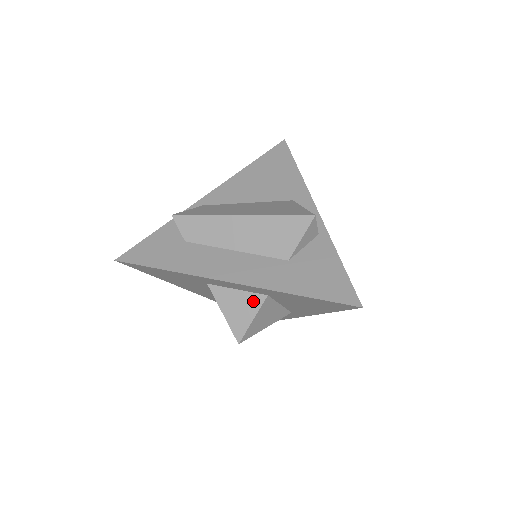
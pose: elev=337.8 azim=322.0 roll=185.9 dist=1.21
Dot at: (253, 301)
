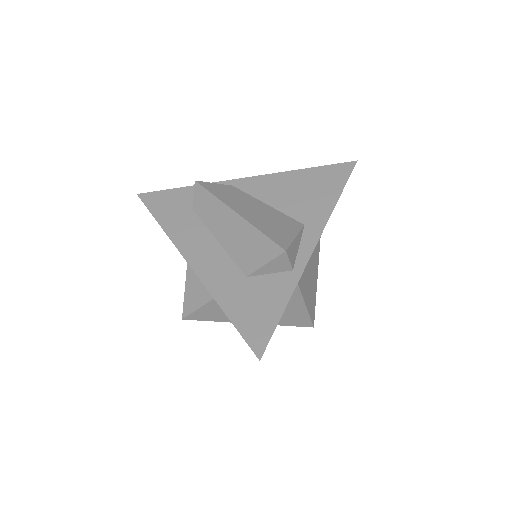
Dot at: (207, 292)
